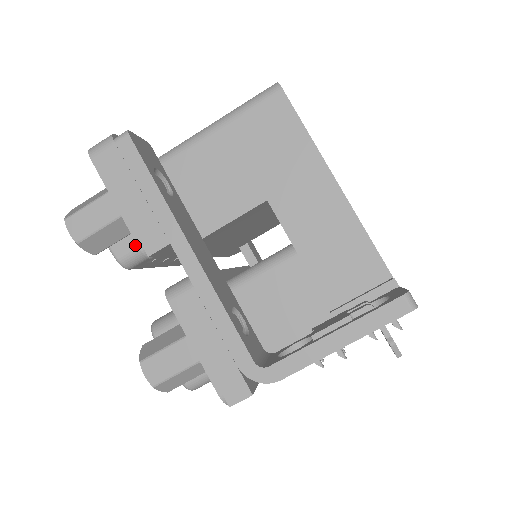
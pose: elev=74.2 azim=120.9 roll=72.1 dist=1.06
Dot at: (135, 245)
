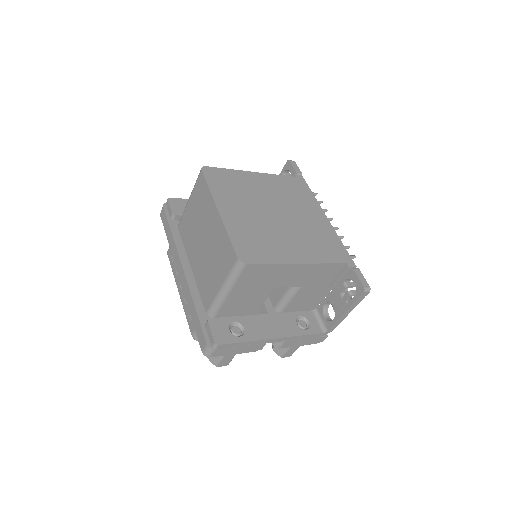
Dot at: occluded
